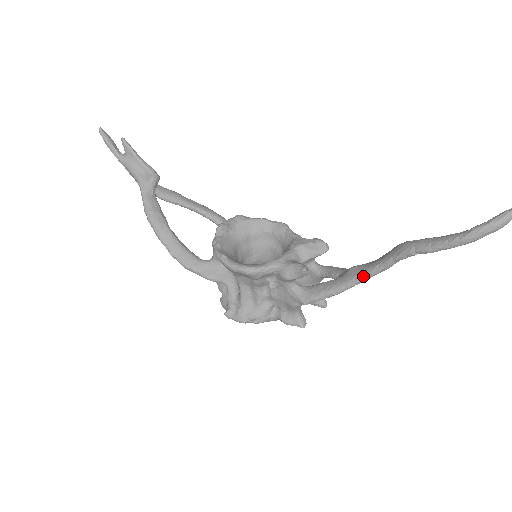
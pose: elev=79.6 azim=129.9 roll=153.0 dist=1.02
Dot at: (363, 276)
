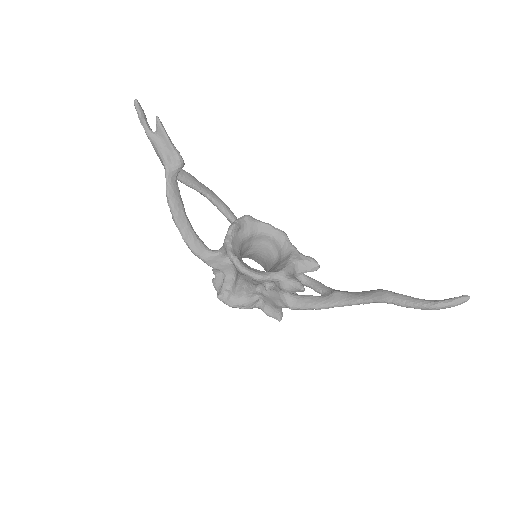
Dot at: (345, 303)
